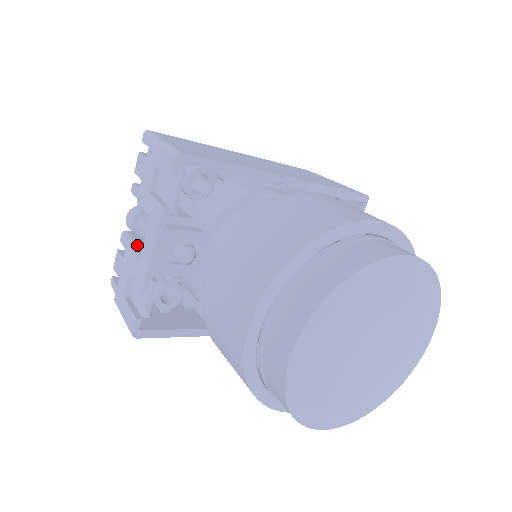
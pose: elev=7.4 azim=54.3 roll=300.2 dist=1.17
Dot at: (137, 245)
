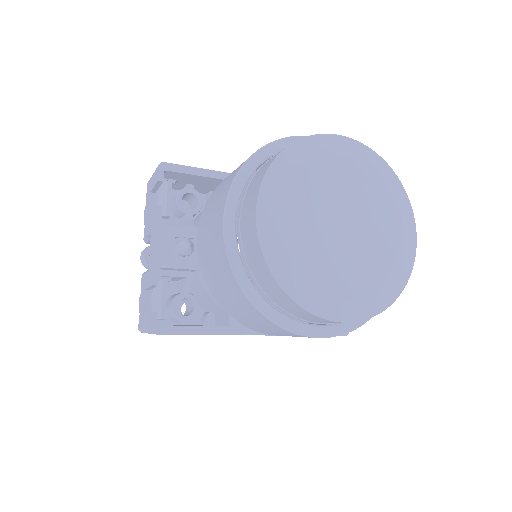
Dot at: occluded
